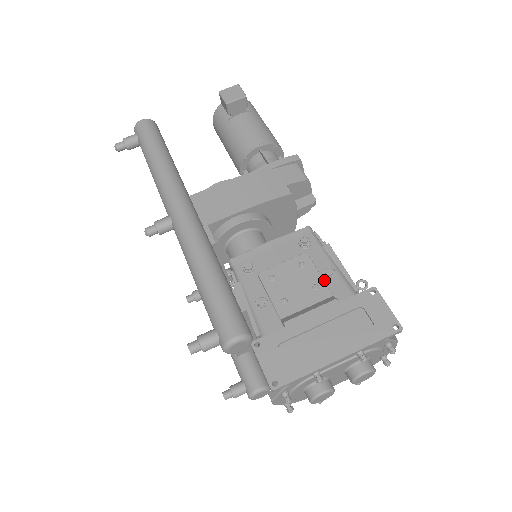
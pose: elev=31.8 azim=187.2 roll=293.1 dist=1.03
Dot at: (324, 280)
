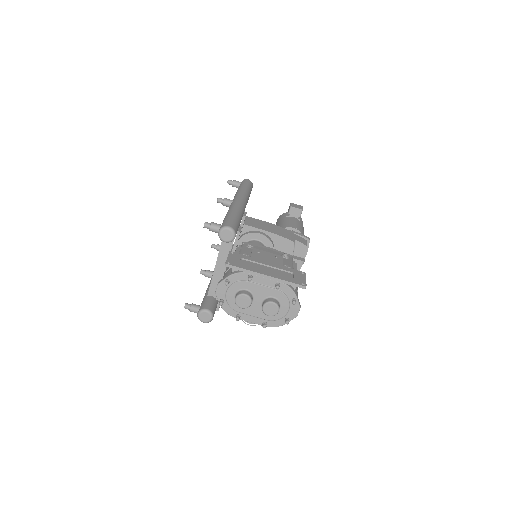
Dot at: occluded
